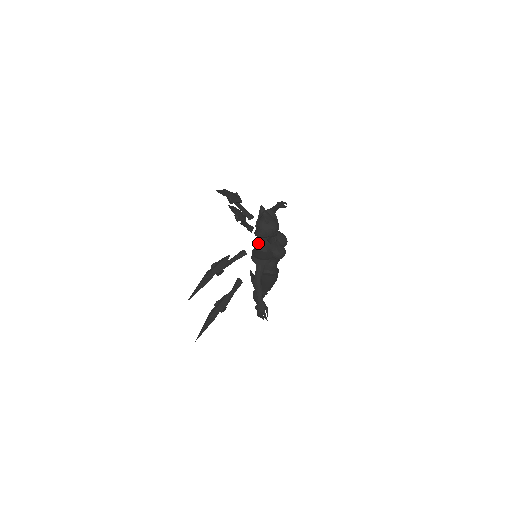
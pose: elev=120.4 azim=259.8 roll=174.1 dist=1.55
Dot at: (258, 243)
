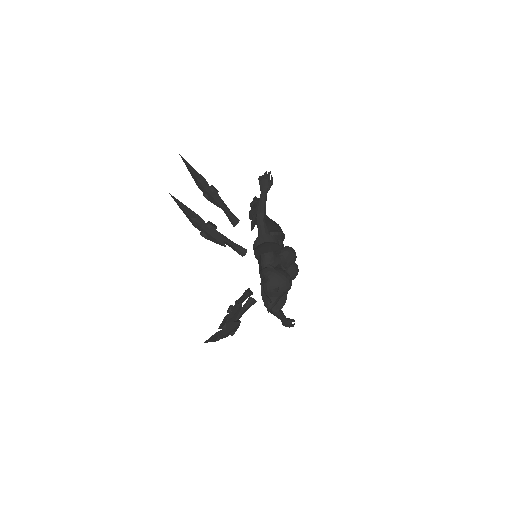
Dot at: occluded
